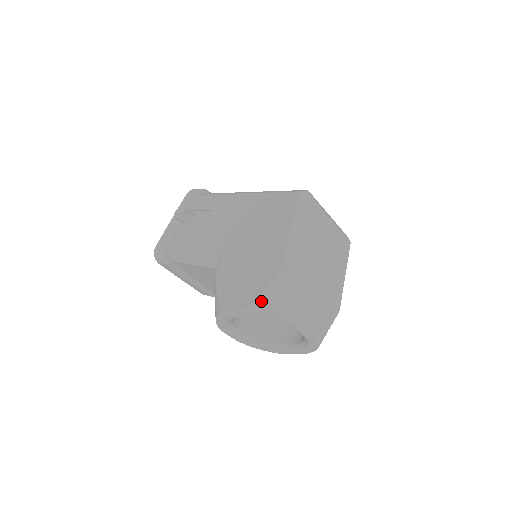
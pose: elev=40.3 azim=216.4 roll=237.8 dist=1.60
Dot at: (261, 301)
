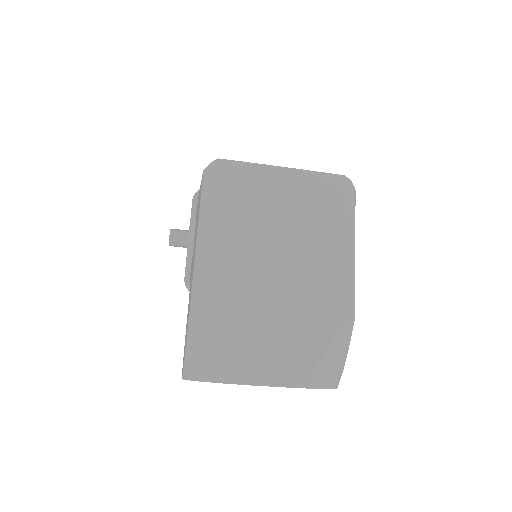
Dot at: (188, 363)
